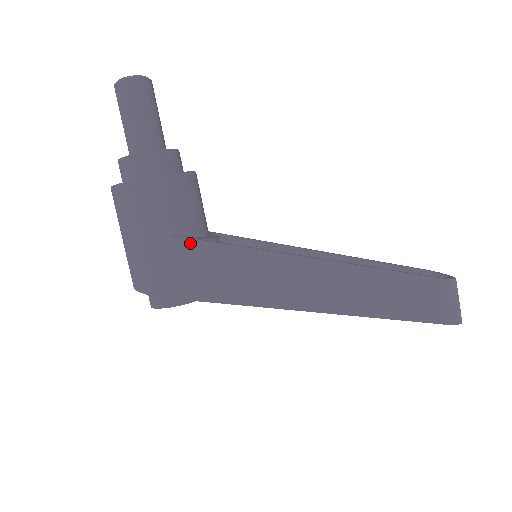
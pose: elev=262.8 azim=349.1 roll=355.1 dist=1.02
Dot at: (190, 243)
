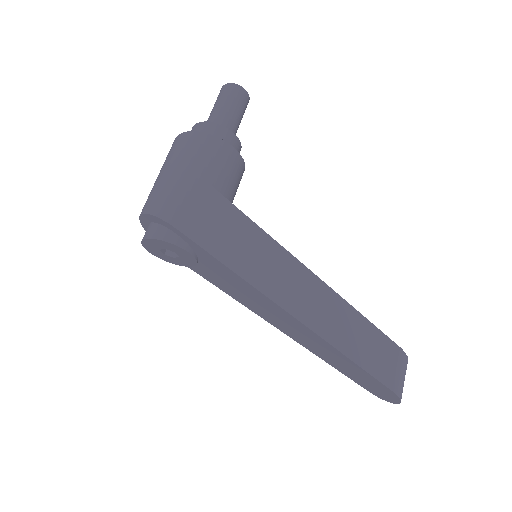
Dot at: (223, 200)
